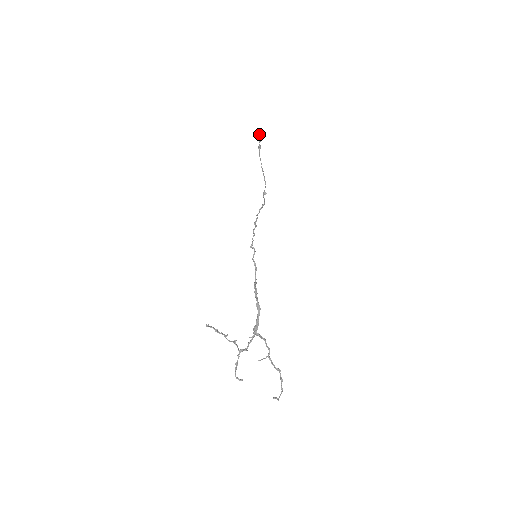
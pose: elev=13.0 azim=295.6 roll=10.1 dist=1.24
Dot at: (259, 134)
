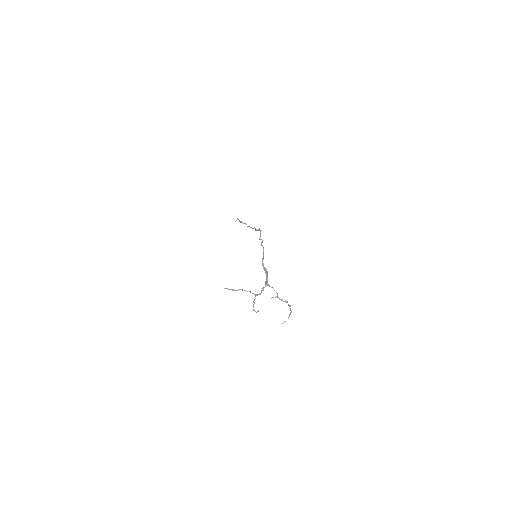
Dot at: occluded
